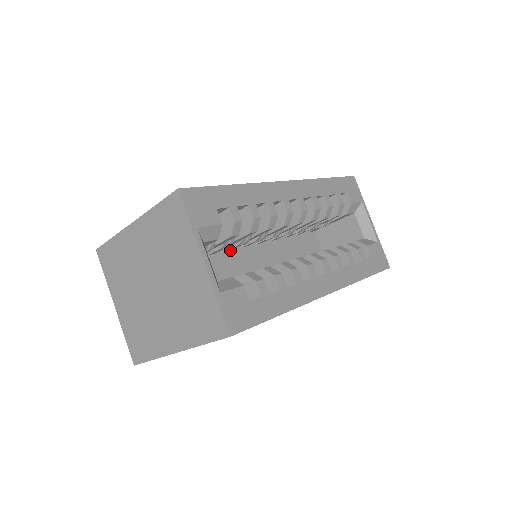
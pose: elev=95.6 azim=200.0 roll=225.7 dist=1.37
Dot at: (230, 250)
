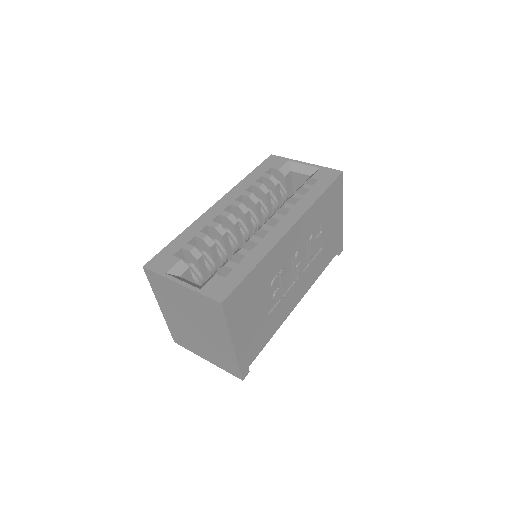
Dot at: occluded
